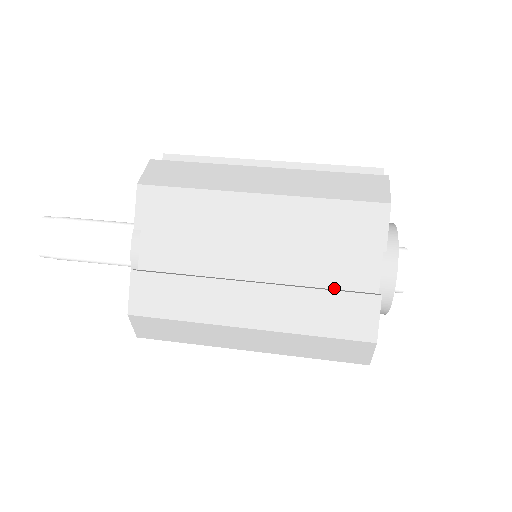
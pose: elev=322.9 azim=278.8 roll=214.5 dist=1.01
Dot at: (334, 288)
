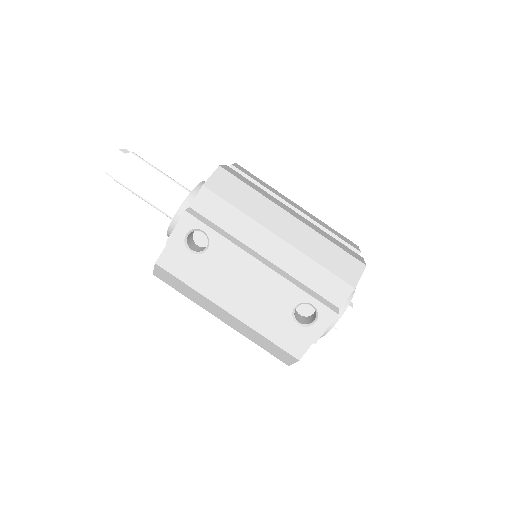
Dot at: occluded
